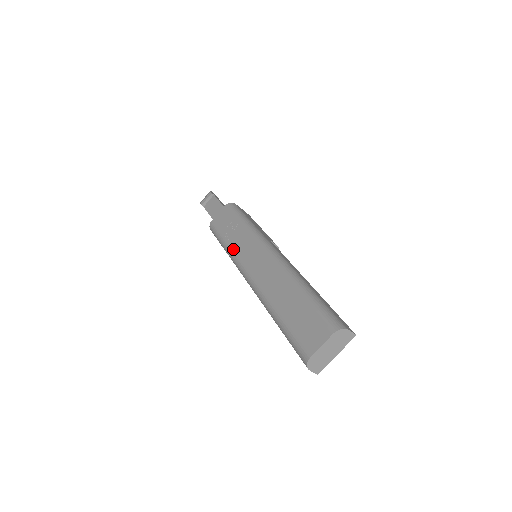
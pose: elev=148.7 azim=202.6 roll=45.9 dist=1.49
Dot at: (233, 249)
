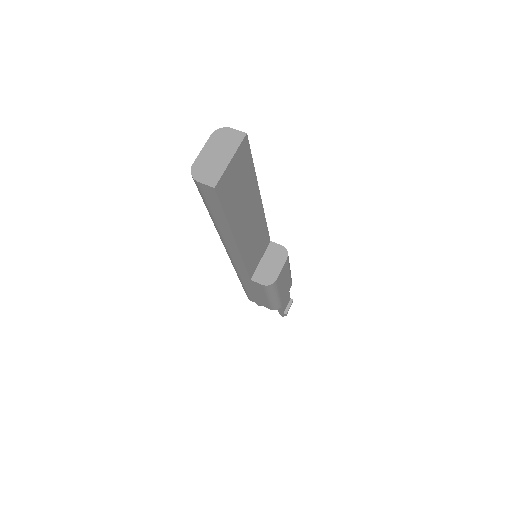
Dot at: occluded
